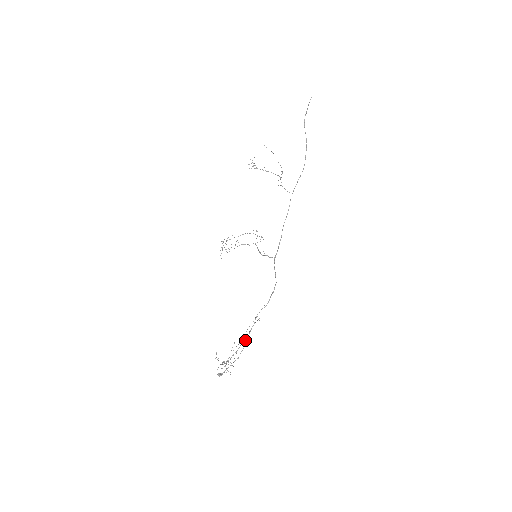
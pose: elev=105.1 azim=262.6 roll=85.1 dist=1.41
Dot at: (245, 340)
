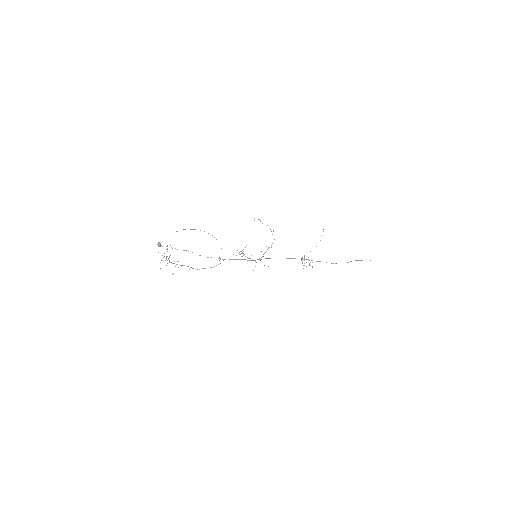
Dot at: (192, 268)
